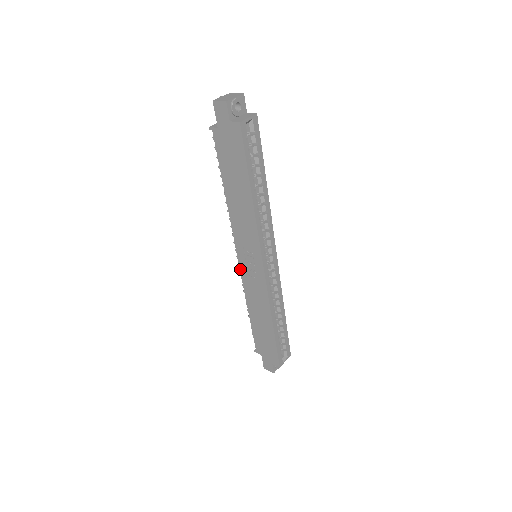
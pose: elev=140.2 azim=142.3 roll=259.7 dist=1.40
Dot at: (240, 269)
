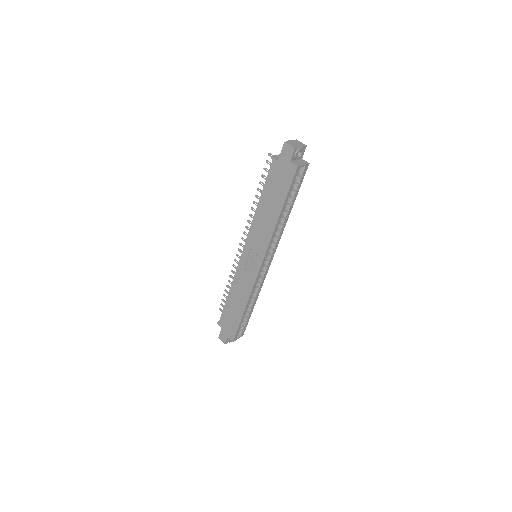
Dot at: (240, 260)
